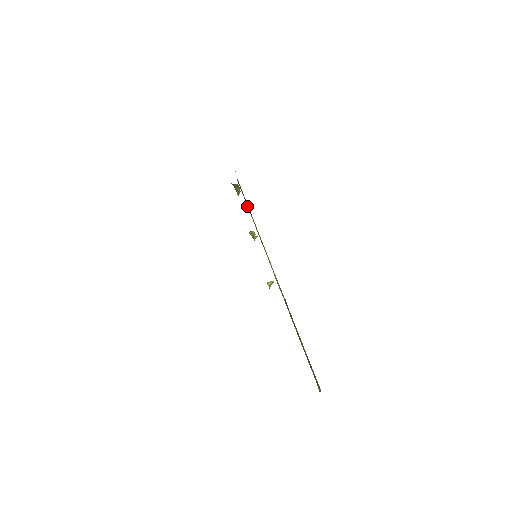
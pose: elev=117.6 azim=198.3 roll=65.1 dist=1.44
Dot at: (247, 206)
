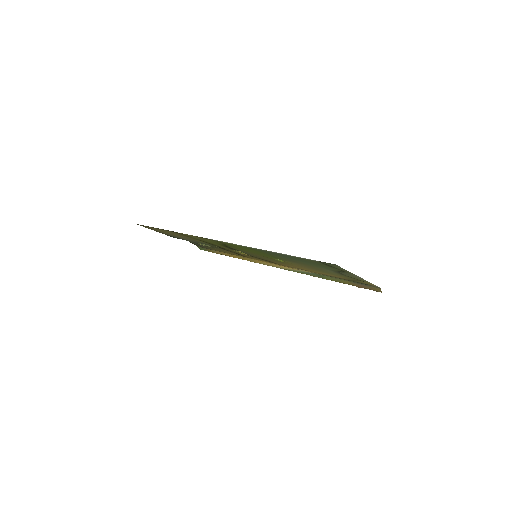
Dot at: occluded
